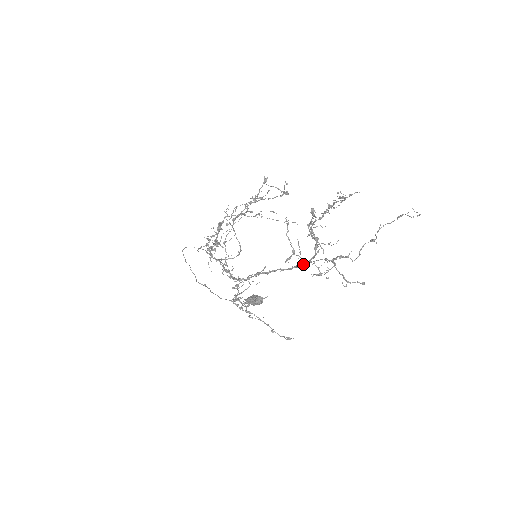
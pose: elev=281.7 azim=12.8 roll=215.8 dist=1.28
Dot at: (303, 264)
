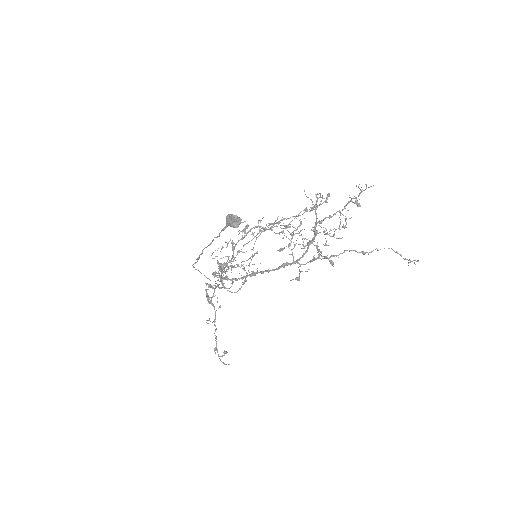
Dot at: (290, 264)
